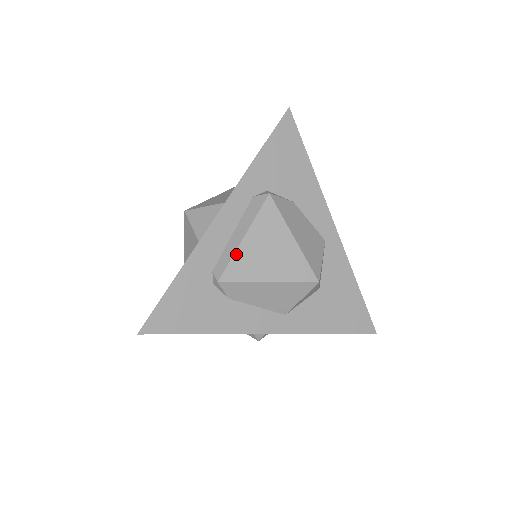
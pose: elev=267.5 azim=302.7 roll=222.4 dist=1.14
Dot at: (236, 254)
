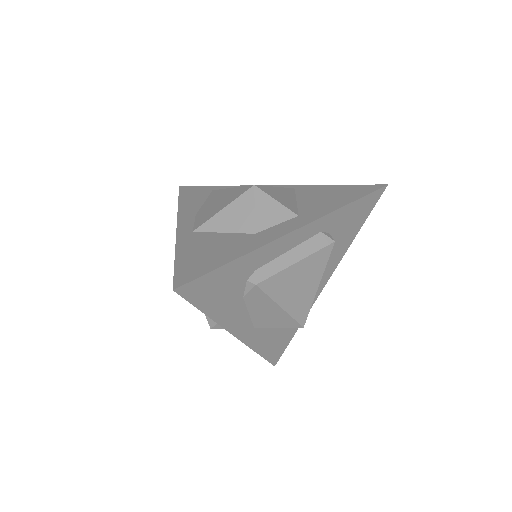
Dot at: (283, 271)
